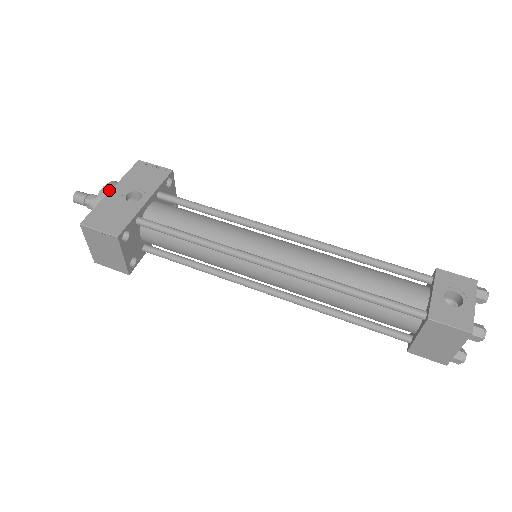
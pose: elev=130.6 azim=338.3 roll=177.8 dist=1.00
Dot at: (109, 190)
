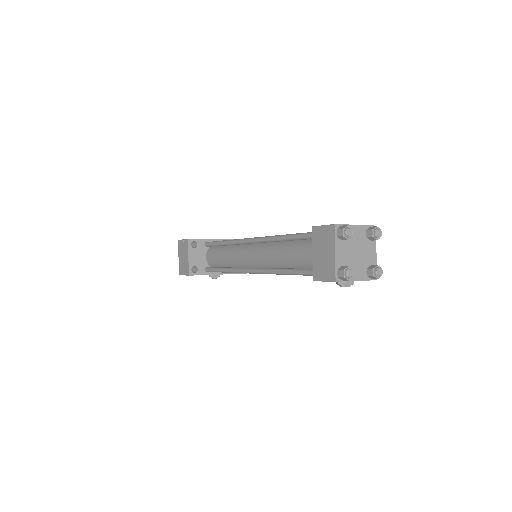
Dot at: occluded
